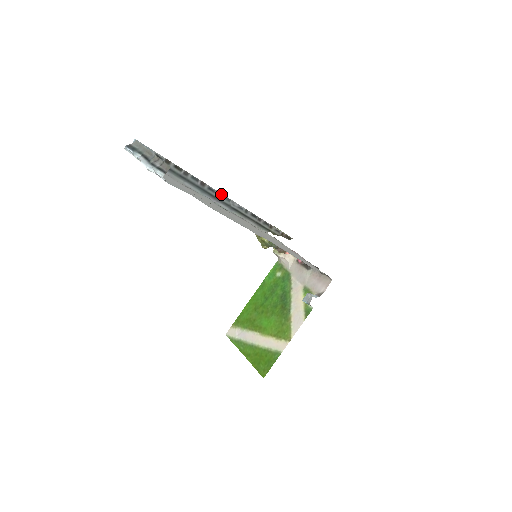
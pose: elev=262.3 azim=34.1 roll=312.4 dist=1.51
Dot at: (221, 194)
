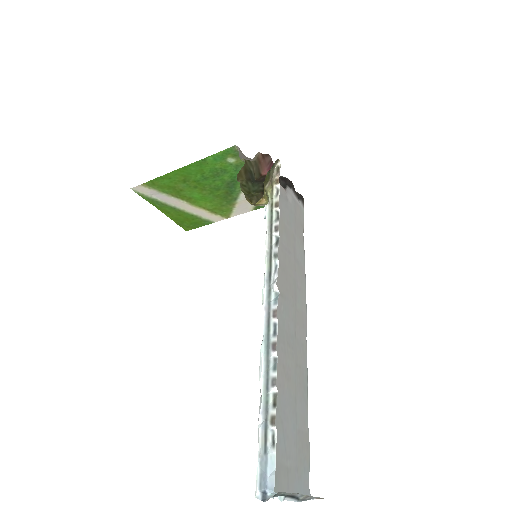
Dot at: (276, 308)
